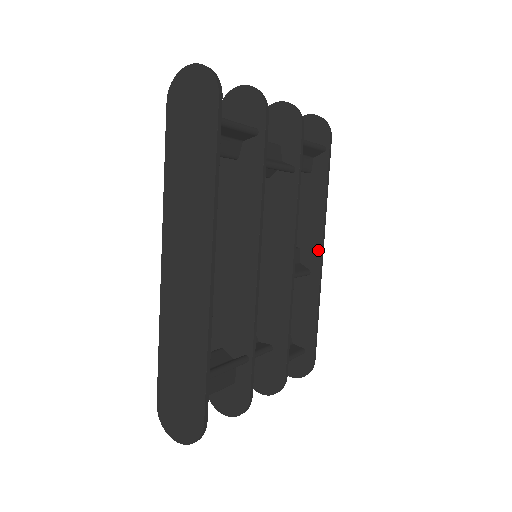
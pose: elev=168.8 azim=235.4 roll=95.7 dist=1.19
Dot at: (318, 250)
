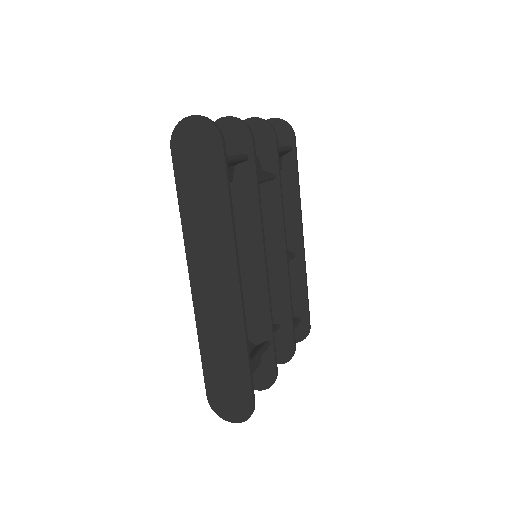
Dot at: (299, 235)
